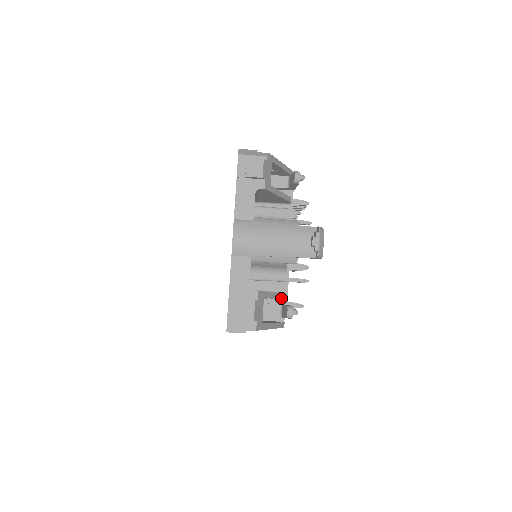
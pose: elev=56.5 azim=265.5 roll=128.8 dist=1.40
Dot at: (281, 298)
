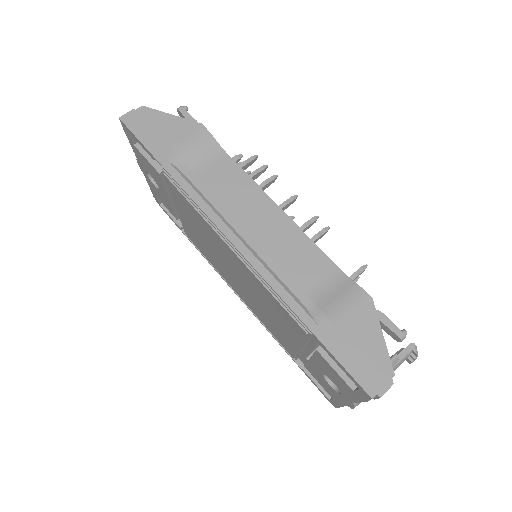
Dot at: occluded
